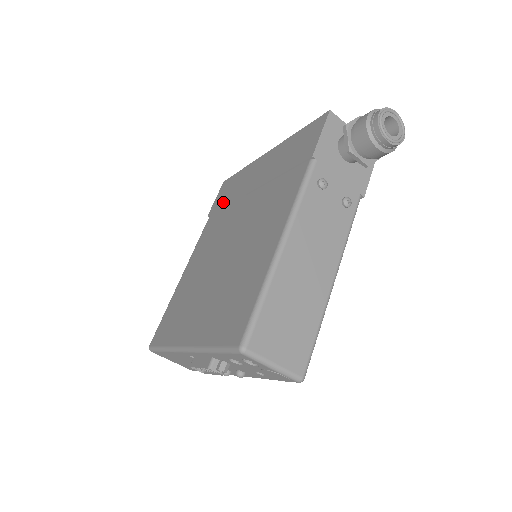
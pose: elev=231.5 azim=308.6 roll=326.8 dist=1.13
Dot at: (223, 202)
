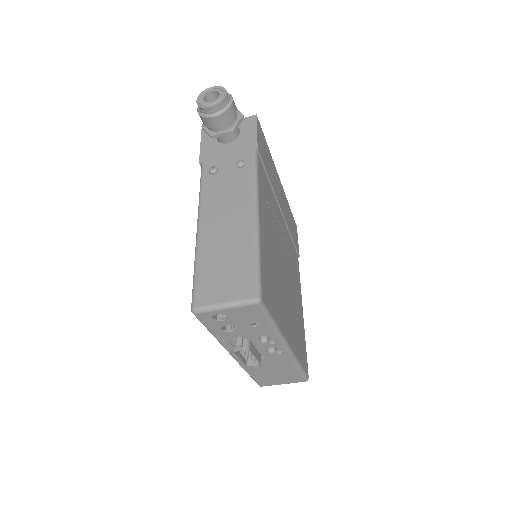
Dot at: occluded
